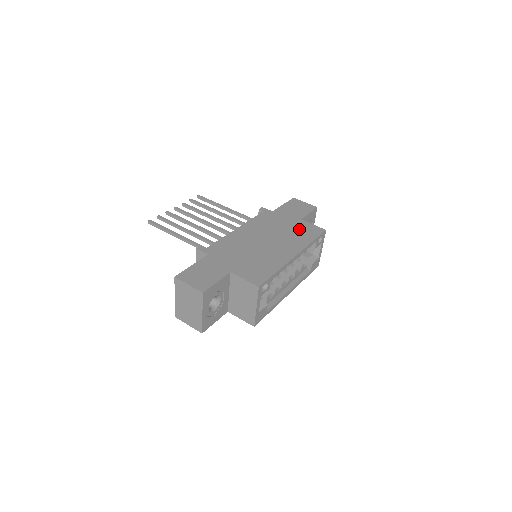
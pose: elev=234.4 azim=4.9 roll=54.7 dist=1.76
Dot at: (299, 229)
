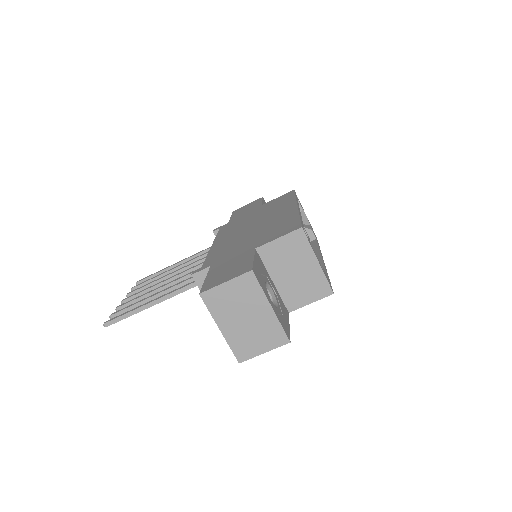
Dot at: (270, 205)
